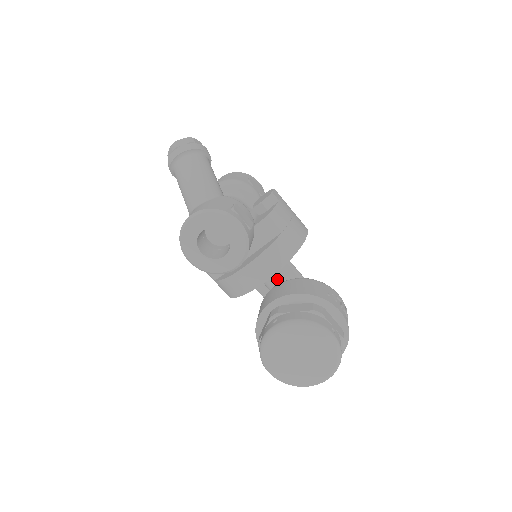
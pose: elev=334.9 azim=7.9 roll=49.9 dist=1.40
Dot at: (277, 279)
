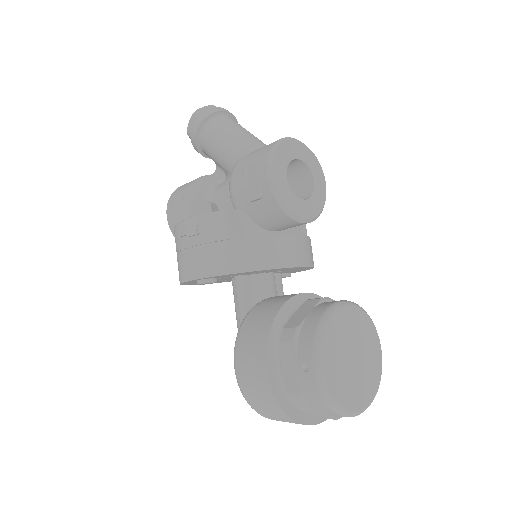
Dot at: (275, 291)
